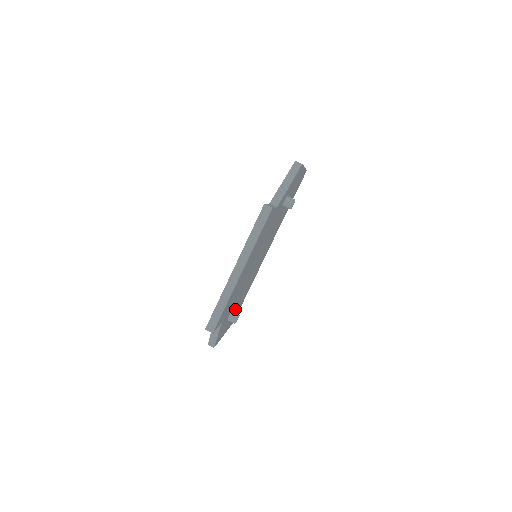
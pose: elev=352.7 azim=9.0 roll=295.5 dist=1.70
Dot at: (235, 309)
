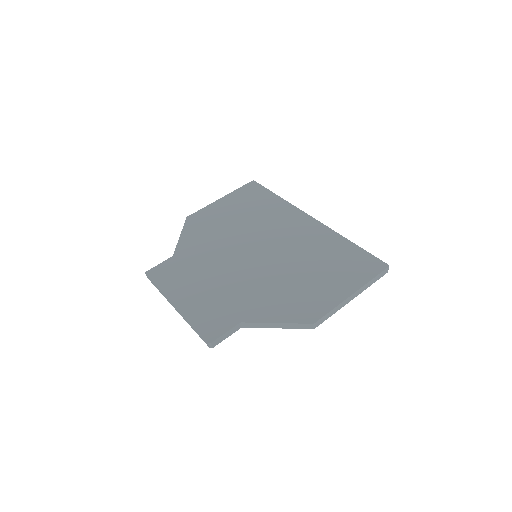
Dot at: occluded
